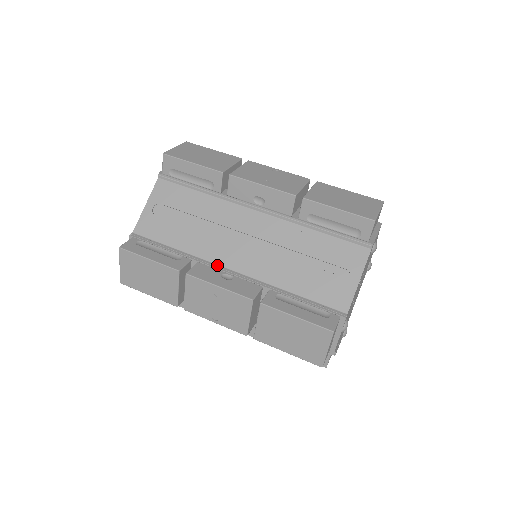
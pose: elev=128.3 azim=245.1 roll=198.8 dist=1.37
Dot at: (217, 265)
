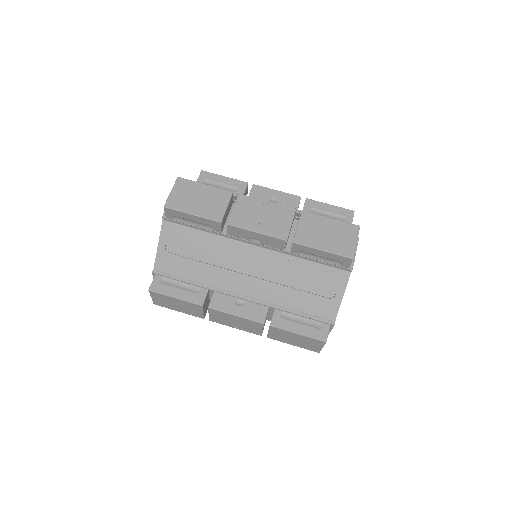
Dot at: (230, 291)
